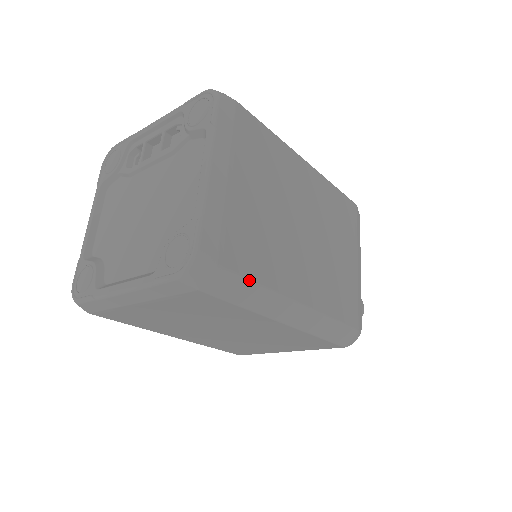
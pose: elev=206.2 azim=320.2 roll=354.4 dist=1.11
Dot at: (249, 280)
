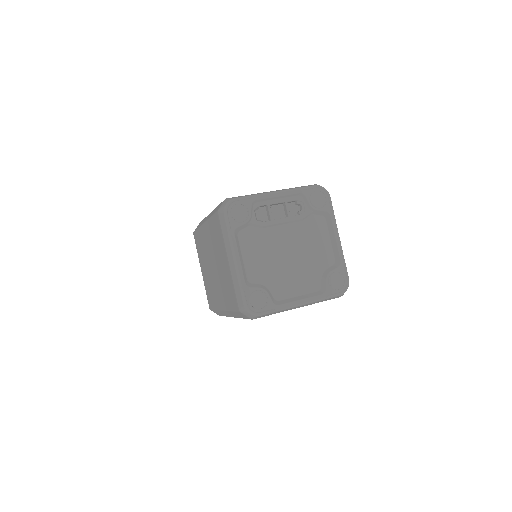
Dot at: occluded
